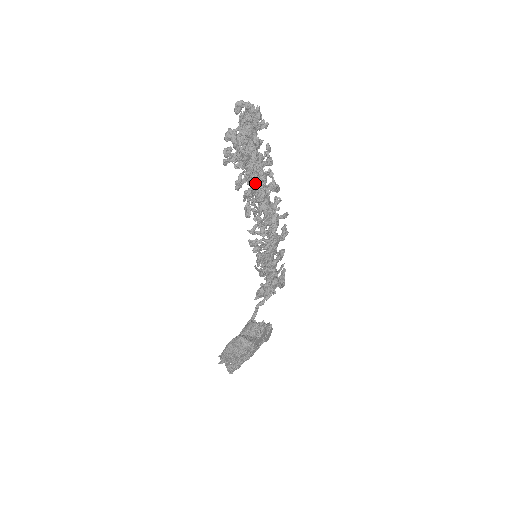
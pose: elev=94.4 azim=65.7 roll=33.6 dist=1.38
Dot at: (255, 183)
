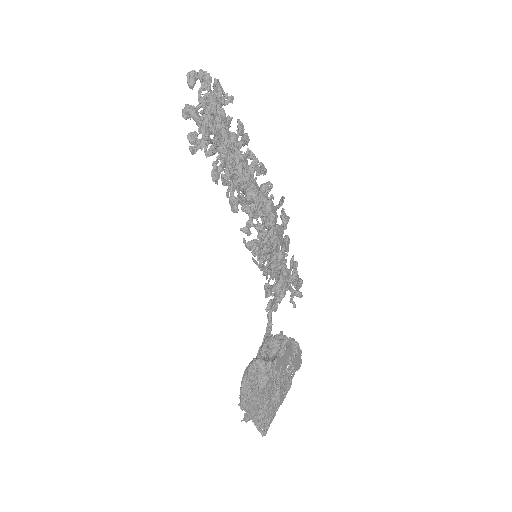
Dot at: (234, 167)
